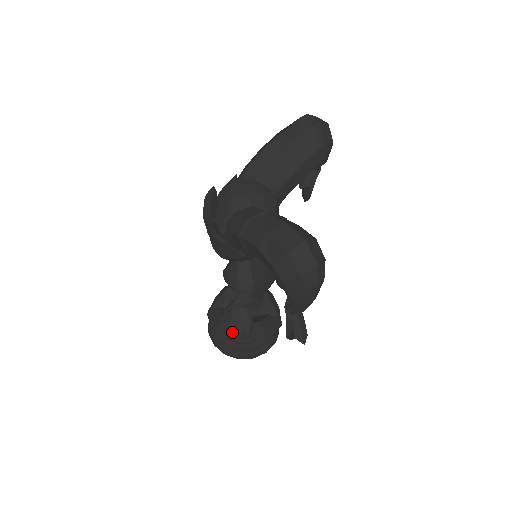
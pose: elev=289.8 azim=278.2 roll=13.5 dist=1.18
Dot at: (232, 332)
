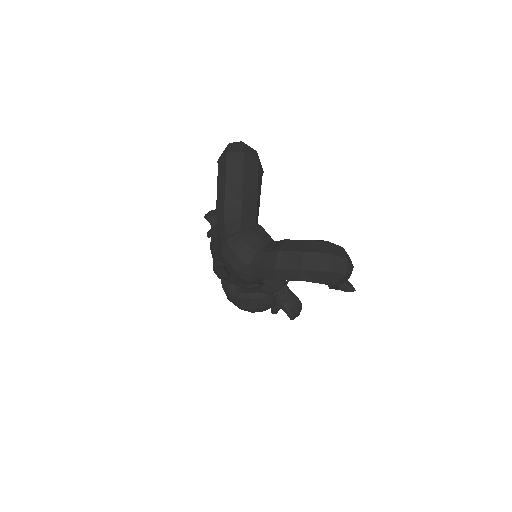
Dot at: (293, 315)
